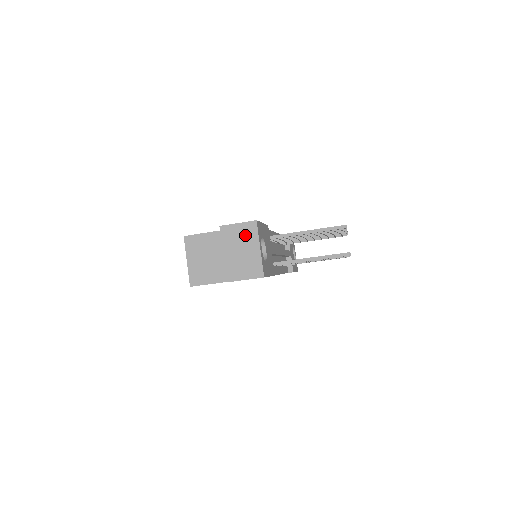
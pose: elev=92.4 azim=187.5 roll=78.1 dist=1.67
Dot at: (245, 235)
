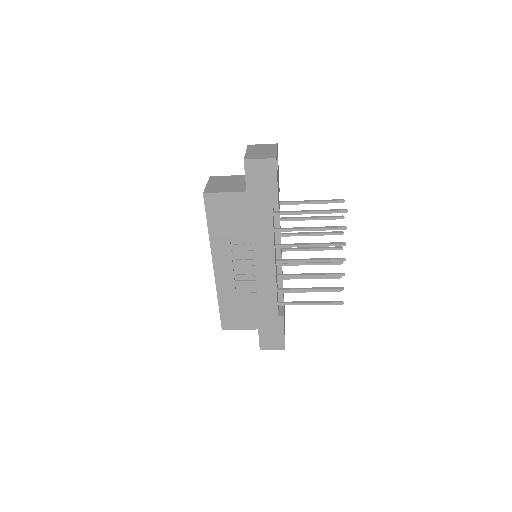
Dot at: (267, 147)
